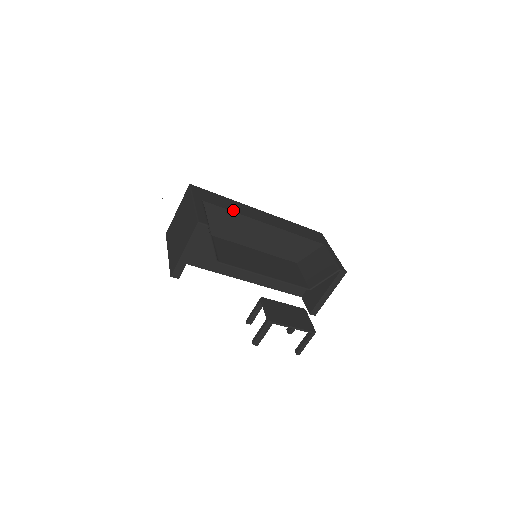
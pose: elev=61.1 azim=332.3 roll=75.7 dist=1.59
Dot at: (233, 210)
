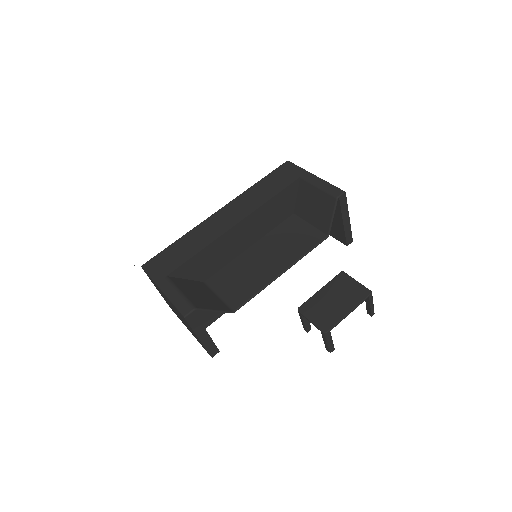
Dot at: (197, 250)
